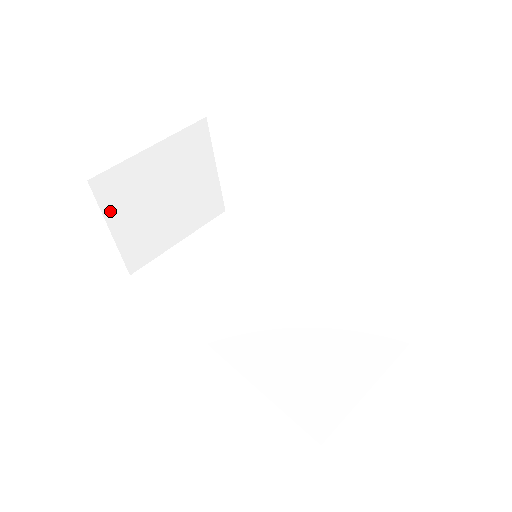
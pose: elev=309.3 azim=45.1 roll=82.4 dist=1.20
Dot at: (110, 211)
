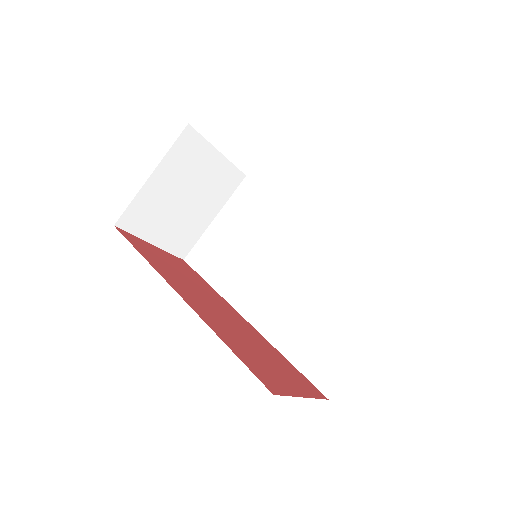
Dot at: (143, 232)
